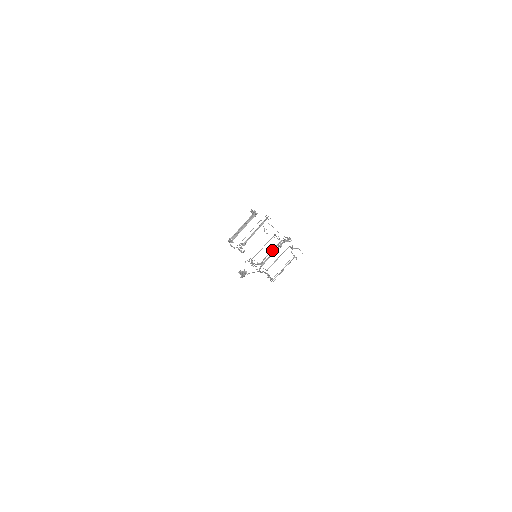
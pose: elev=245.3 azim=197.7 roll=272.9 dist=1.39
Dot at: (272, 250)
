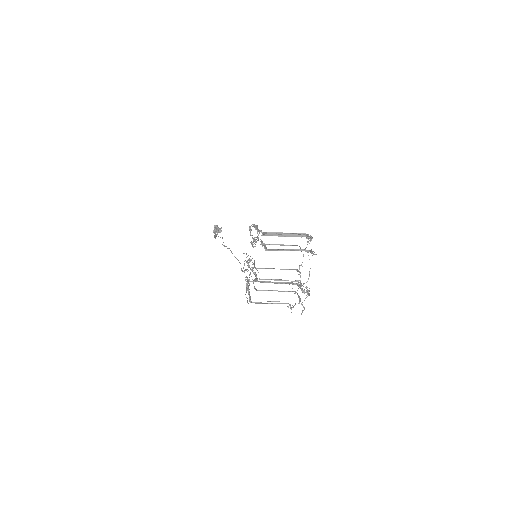
Dot at: (281, 279)
